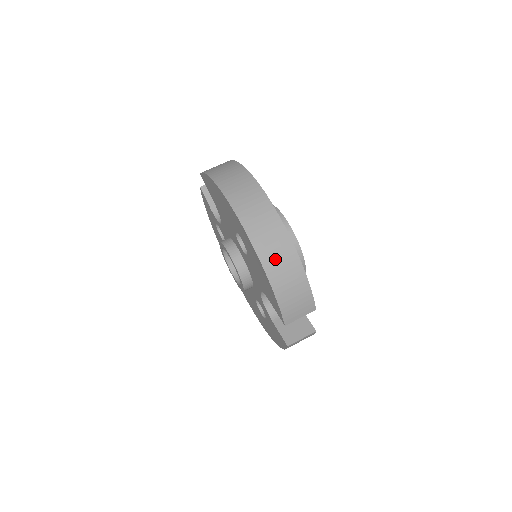
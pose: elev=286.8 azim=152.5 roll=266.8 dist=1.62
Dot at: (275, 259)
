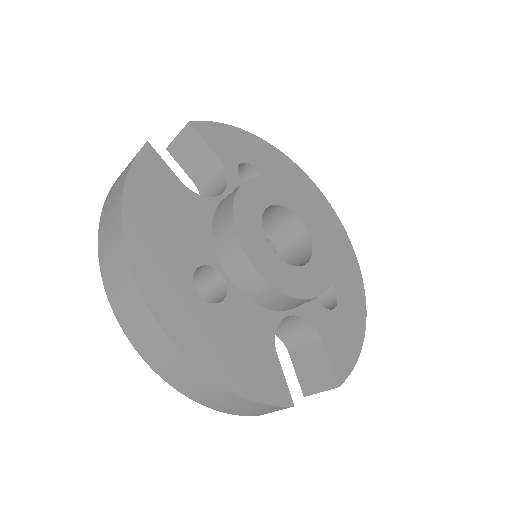
Dot at: (182, 381)
